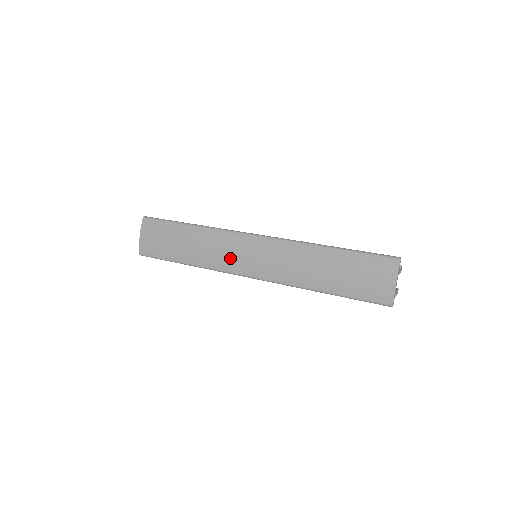
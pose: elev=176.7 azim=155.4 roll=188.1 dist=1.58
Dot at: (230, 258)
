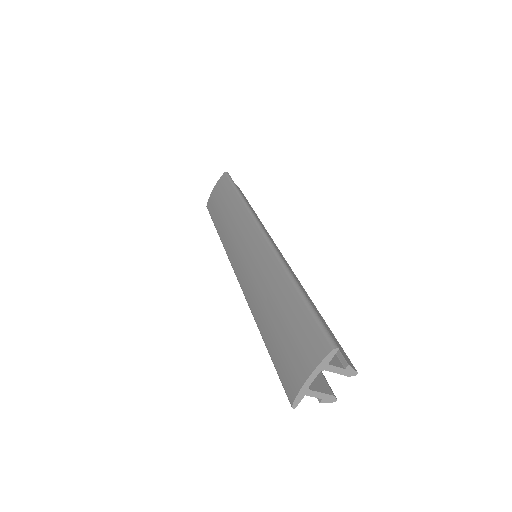
Dot at: (235, 244)
